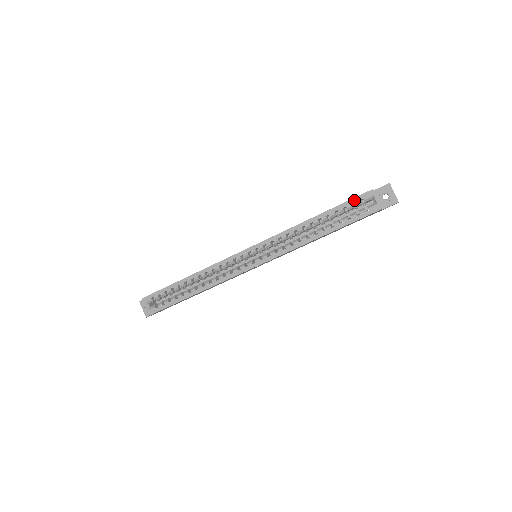
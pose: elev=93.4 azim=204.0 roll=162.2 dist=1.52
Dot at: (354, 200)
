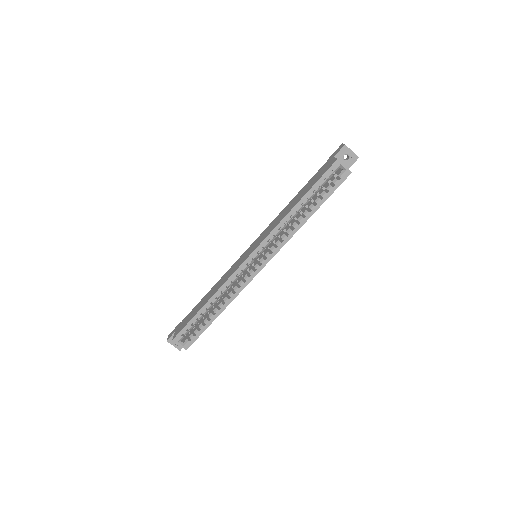
Dot at: (325, 175)
